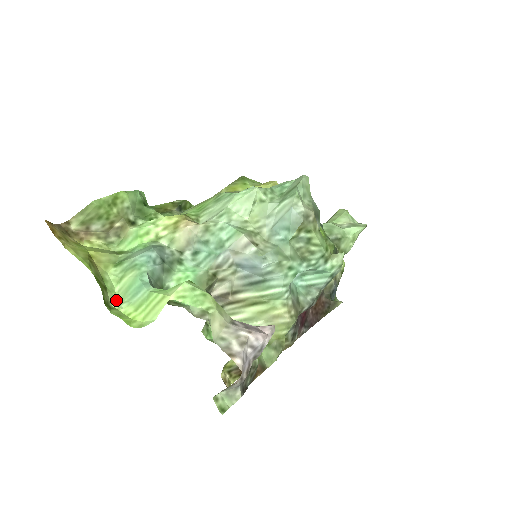
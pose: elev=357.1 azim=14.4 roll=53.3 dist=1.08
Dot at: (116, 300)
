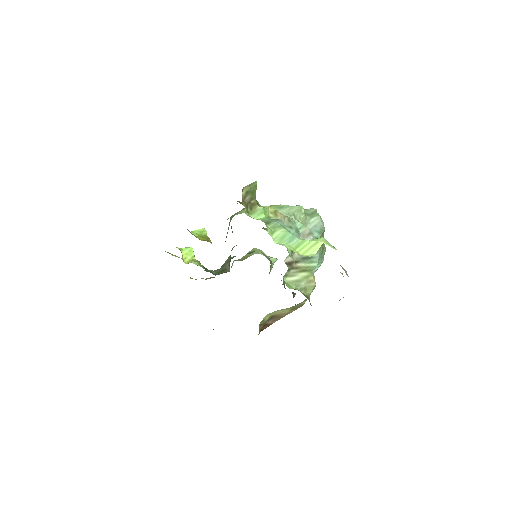
Dot at: (276, 243)
